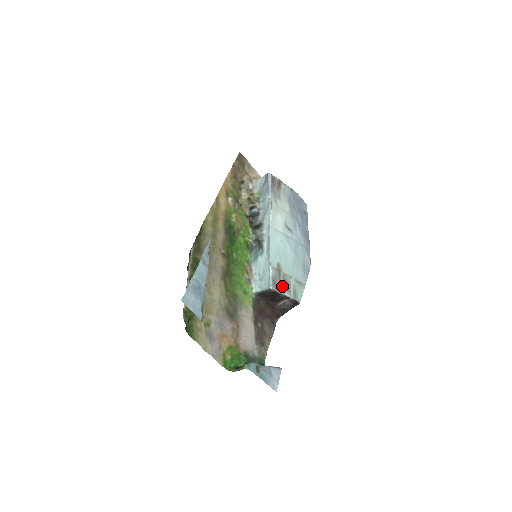
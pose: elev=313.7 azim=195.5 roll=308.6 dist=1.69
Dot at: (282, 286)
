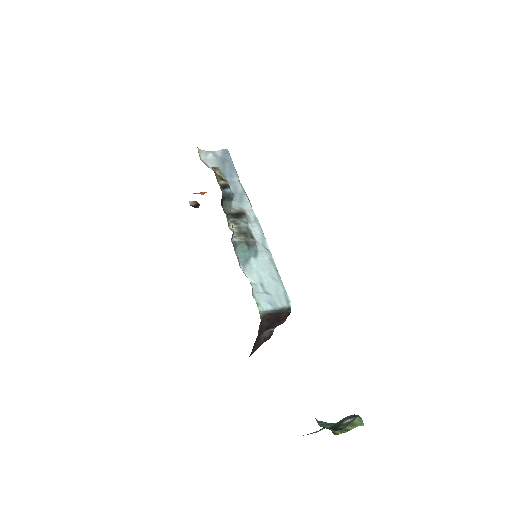
Dot at: occluded
